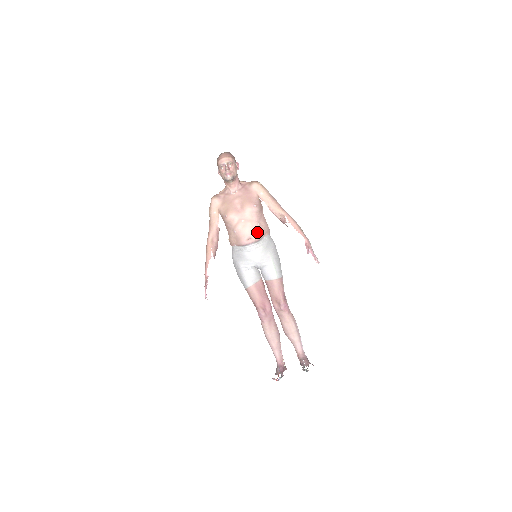
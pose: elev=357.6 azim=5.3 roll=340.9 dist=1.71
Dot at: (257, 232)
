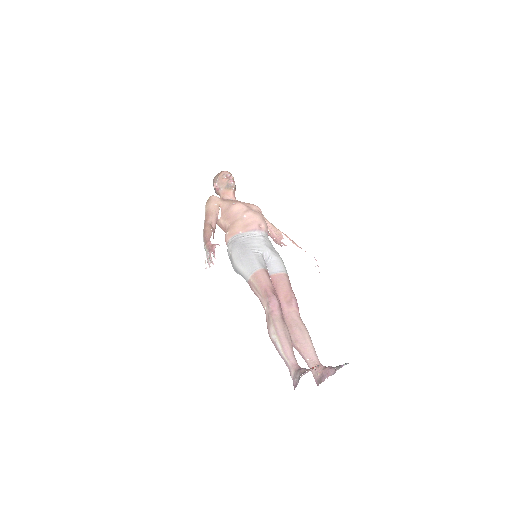
Dot at: (266, 224)
